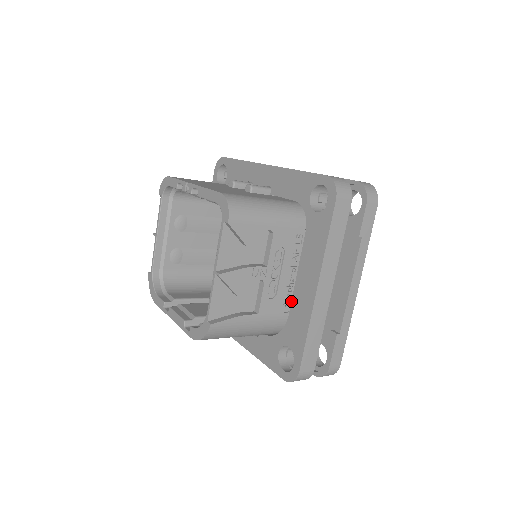
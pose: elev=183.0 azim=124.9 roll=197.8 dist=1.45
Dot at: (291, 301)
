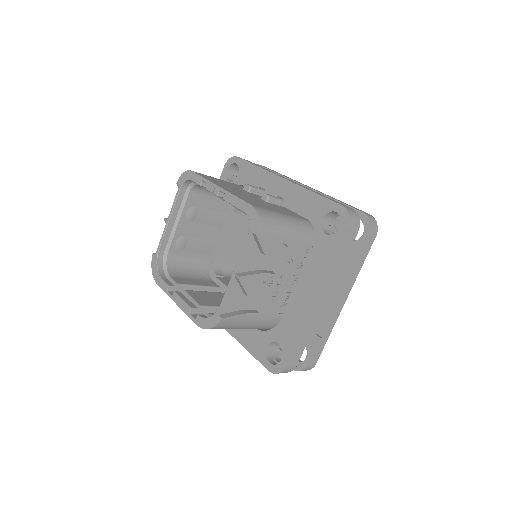
Dot at: (288, 305)
